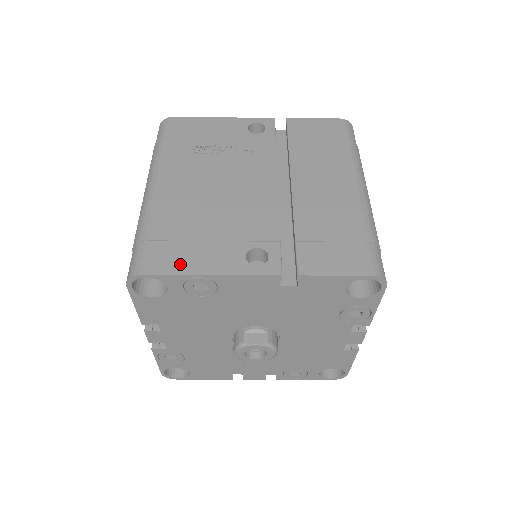
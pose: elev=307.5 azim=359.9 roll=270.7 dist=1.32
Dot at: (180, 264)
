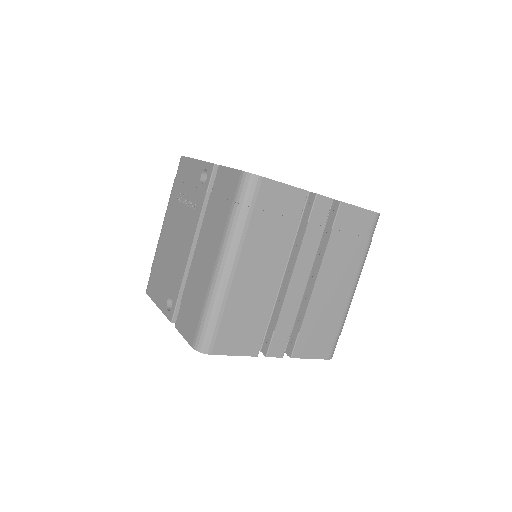
Dot at: (153, 293)
